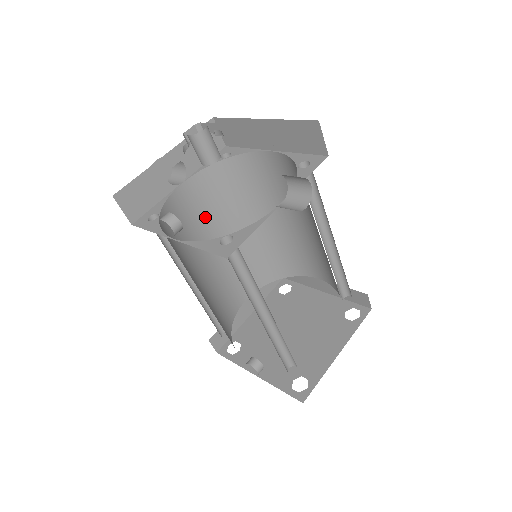
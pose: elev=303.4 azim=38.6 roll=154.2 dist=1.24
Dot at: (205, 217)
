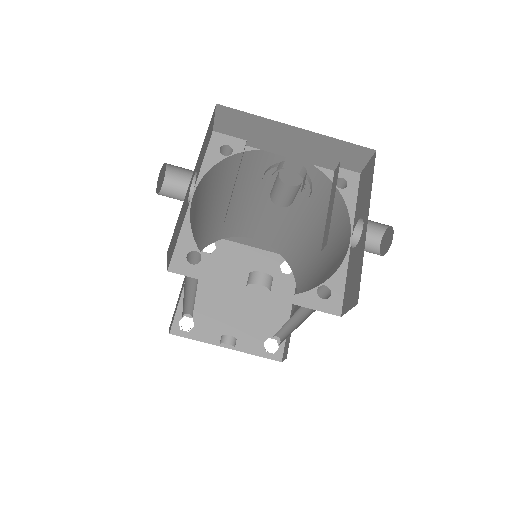
Dot at: (192, 218)
